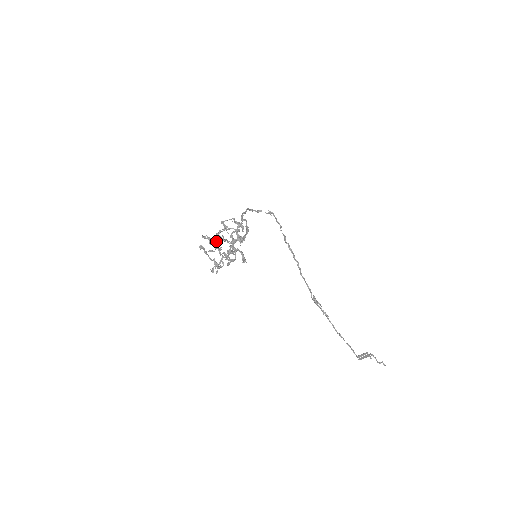
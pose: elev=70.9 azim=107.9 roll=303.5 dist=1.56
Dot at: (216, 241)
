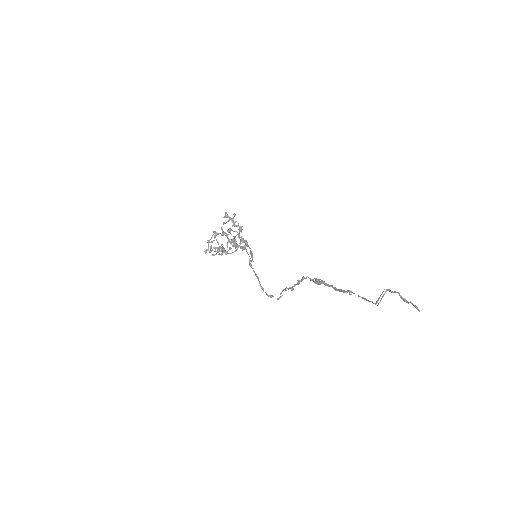
Dot at: (221, 254)
